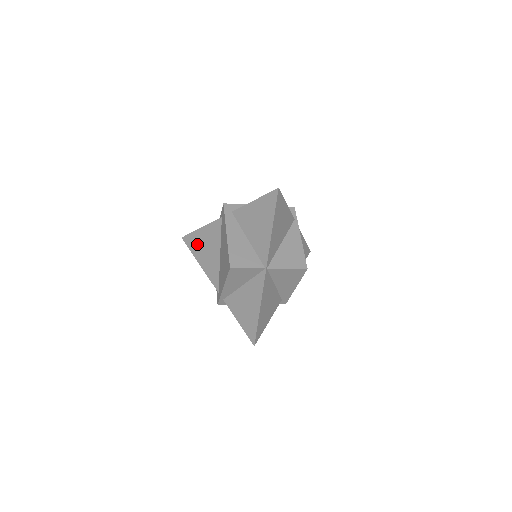
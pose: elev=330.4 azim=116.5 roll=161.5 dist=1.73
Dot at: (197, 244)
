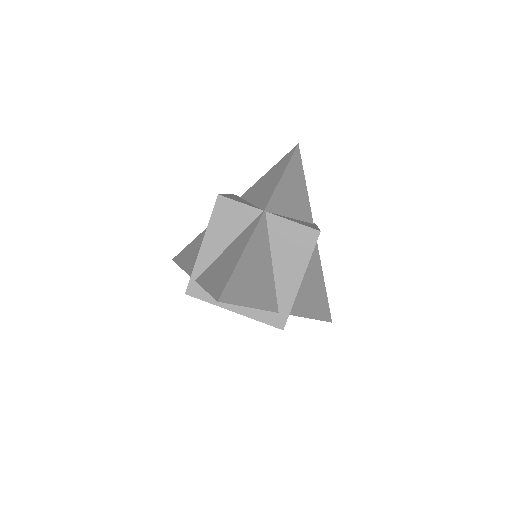
Dot at: (187, 251)
